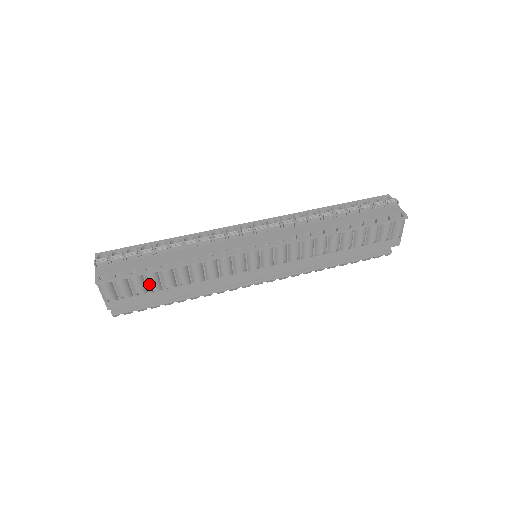
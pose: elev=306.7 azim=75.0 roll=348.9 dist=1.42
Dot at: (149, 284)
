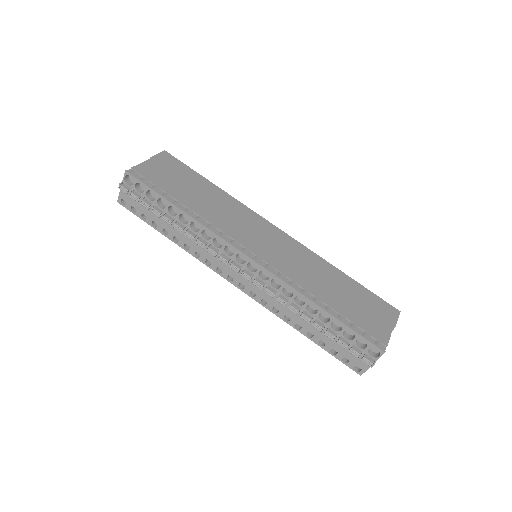
Dot at: occluded
